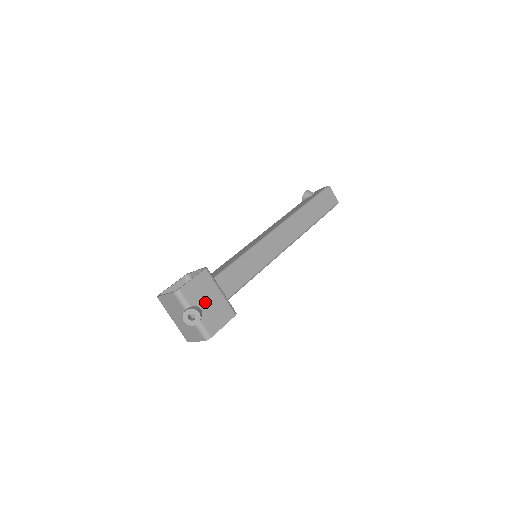
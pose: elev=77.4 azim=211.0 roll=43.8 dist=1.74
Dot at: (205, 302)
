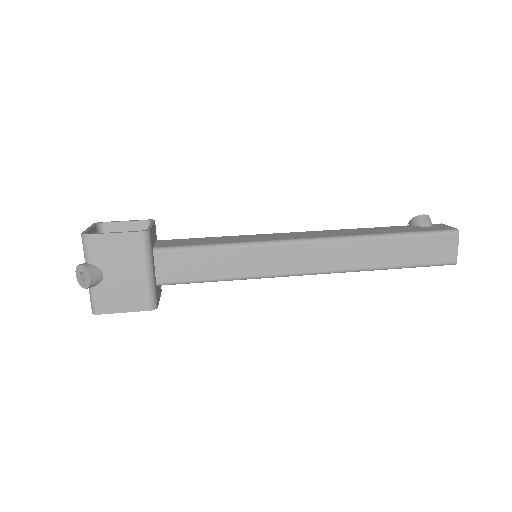
Dot at: (115, 270)
